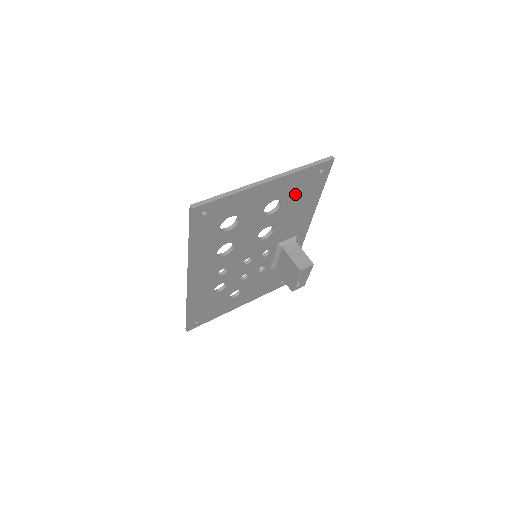
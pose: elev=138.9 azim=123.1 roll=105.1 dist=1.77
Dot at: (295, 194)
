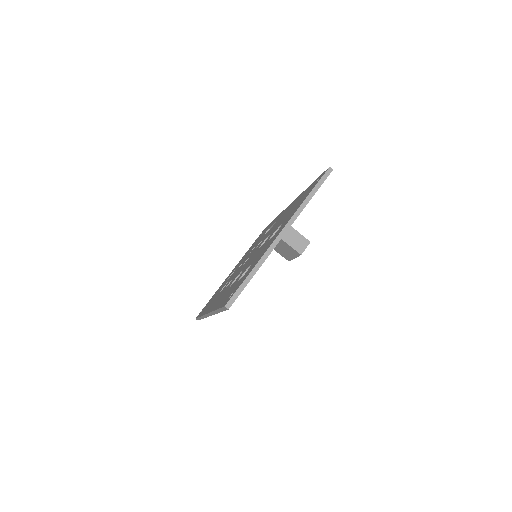
Dot at: occluded
